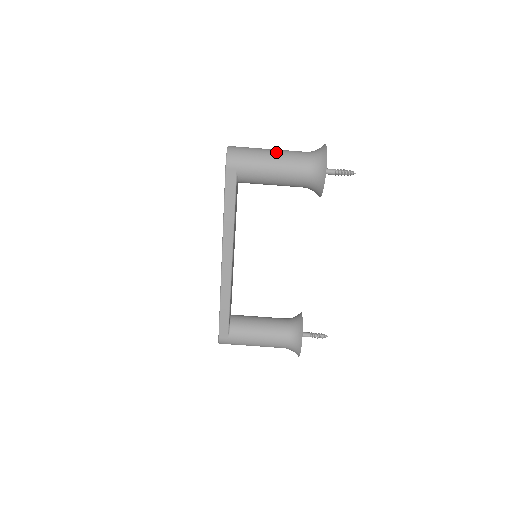
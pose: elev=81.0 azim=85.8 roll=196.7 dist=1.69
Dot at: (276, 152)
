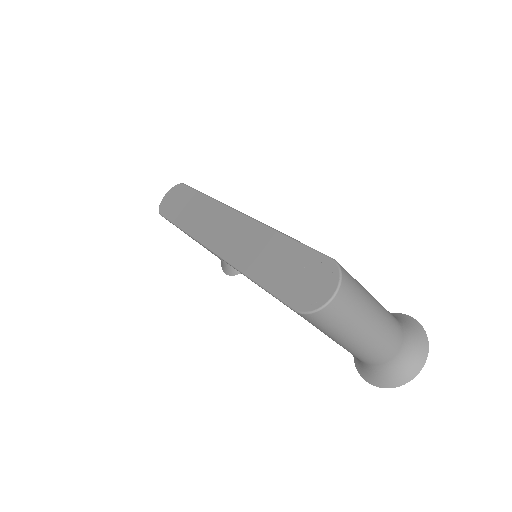
Dot at: (369, 341)
